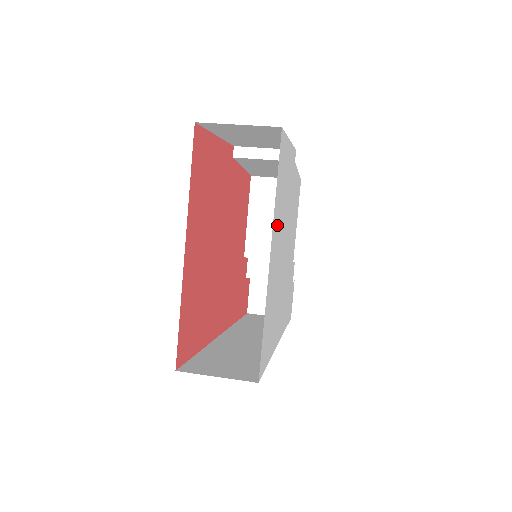
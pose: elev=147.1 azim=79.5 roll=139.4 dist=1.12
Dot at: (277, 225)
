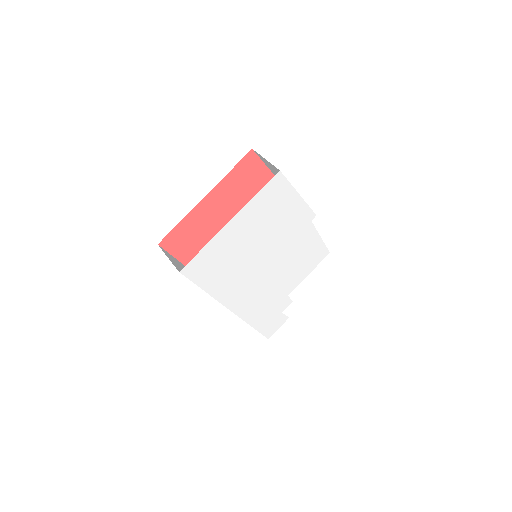
Dot at: (252, 219)
